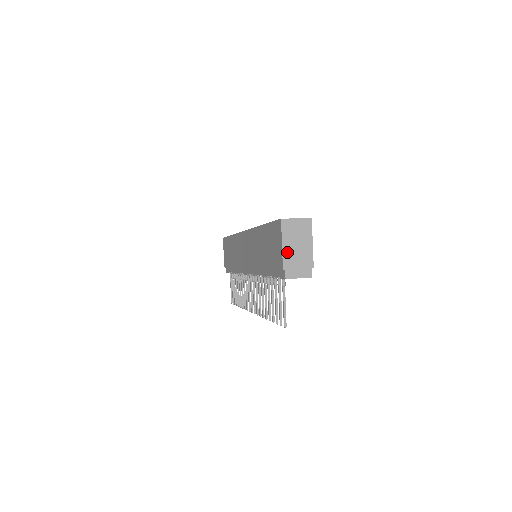
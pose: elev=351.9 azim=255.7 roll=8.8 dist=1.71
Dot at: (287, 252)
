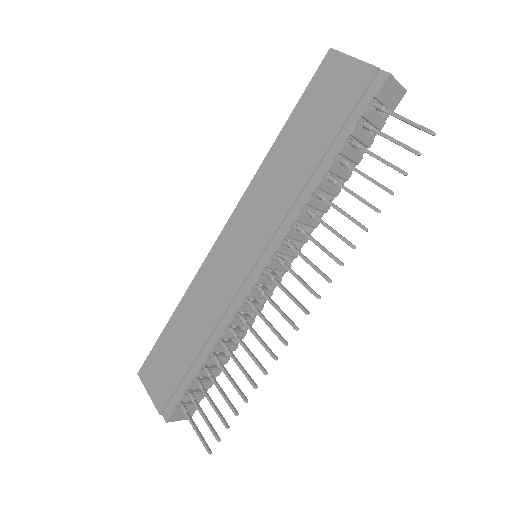
Dot at: (364, 64)
